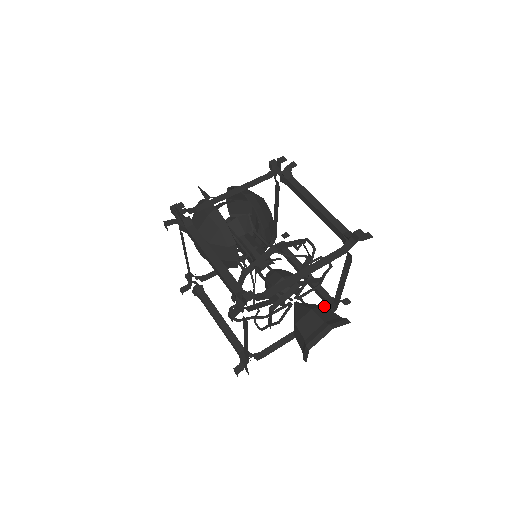
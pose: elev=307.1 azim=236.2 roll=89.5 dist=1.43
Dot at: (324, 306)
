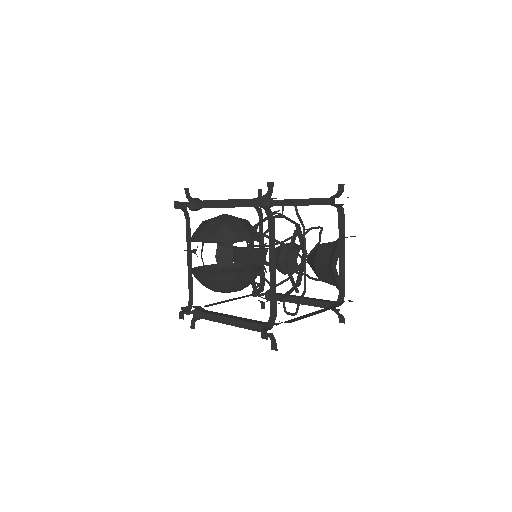
Dot at: (319, 246)
